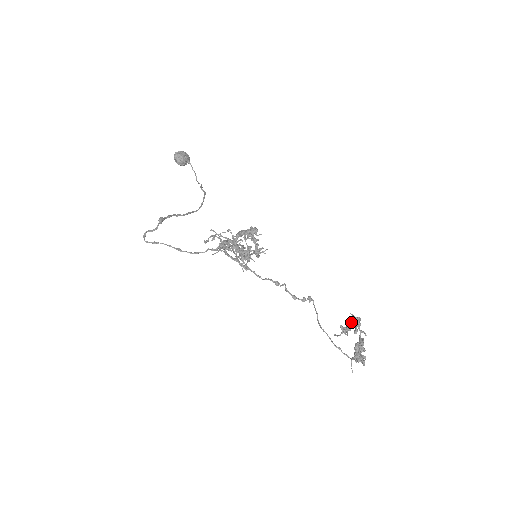
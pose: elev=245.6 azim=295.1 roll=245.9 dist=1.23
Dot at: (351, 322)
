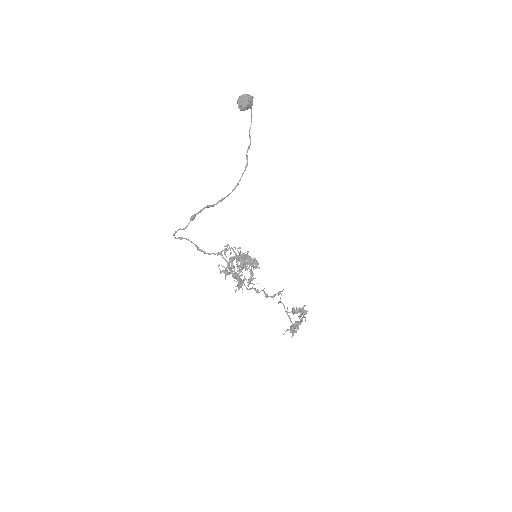
Dot at: (301, 310)
